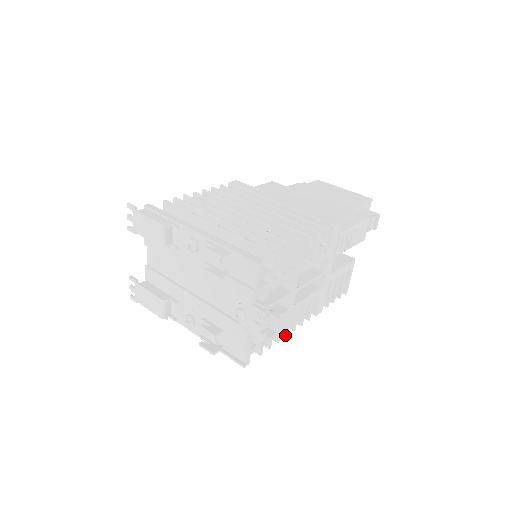
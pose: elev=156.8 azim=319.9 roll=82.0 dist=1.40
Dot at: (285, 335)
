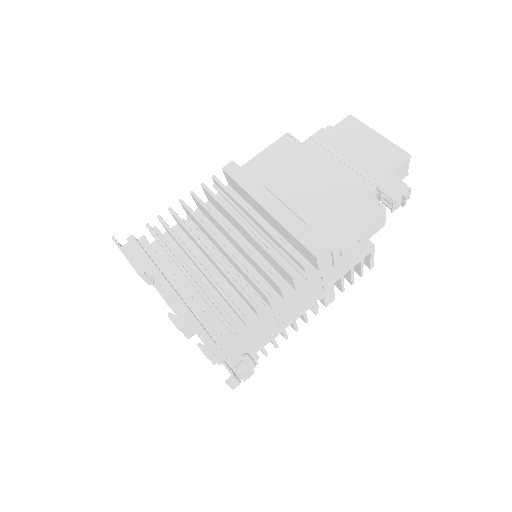
Dot at: occluded
